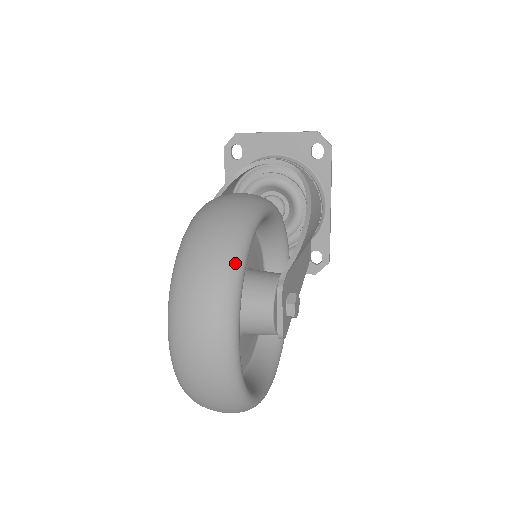
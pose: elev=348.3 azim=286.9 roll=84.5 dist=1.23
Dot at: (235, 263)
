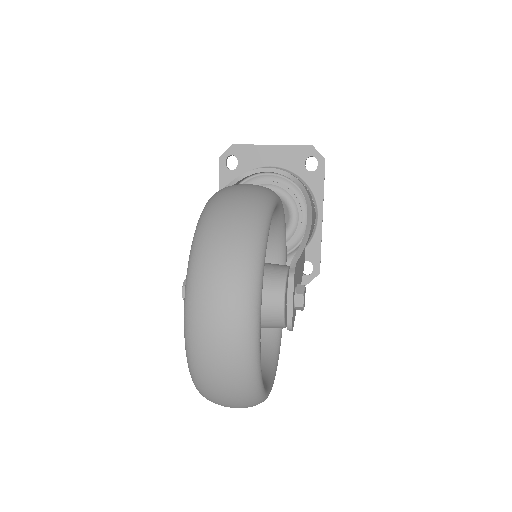
Dot at: (258, 237)
